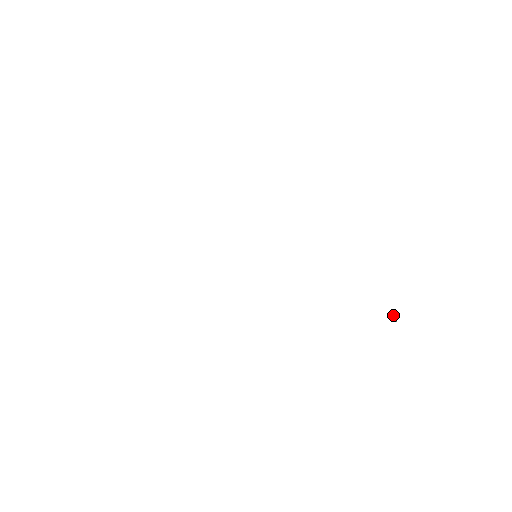
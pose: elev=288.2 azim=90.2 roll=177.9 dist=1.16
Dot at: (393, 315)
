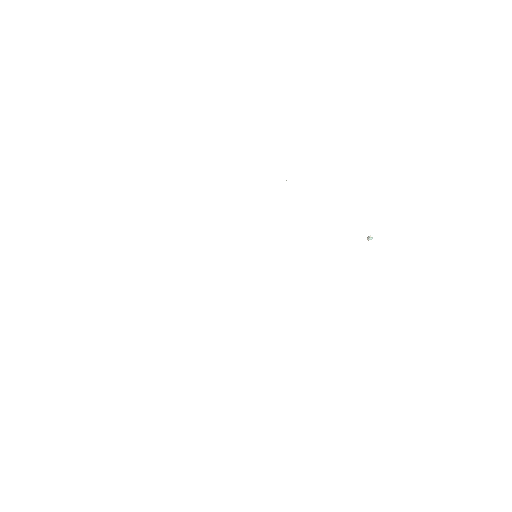
Dot at: (368, 238)
